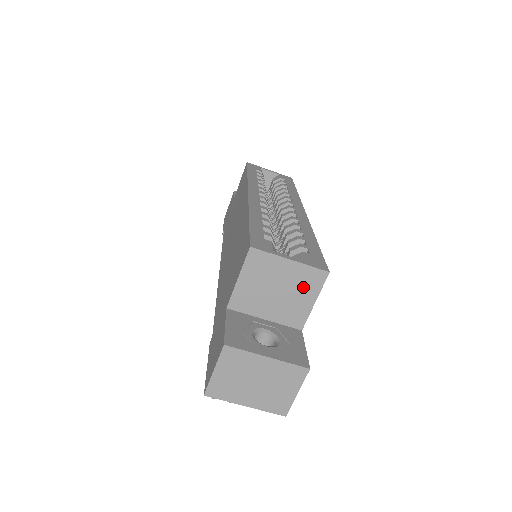
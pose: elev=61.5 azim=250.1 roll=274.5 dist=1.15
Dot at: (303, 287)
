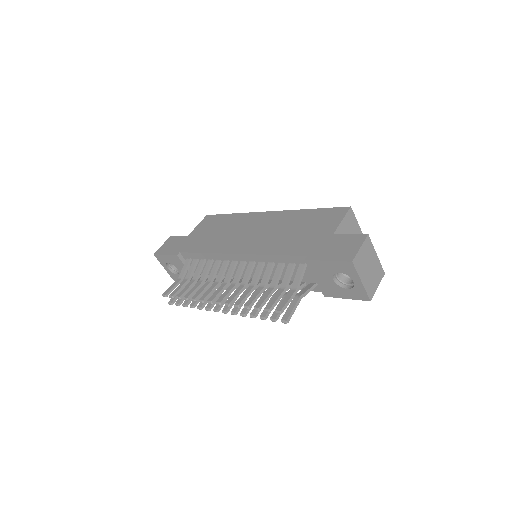
Dot at: occluded
